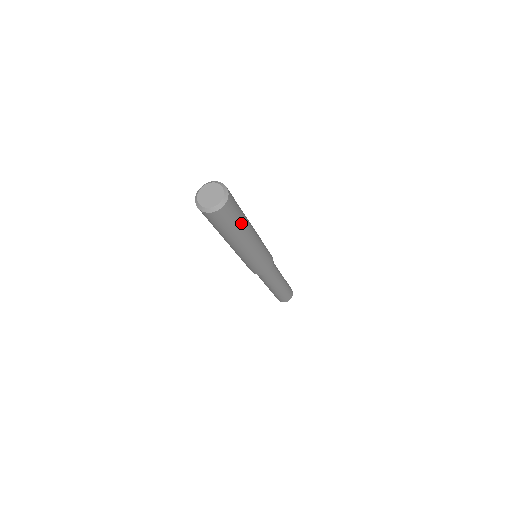
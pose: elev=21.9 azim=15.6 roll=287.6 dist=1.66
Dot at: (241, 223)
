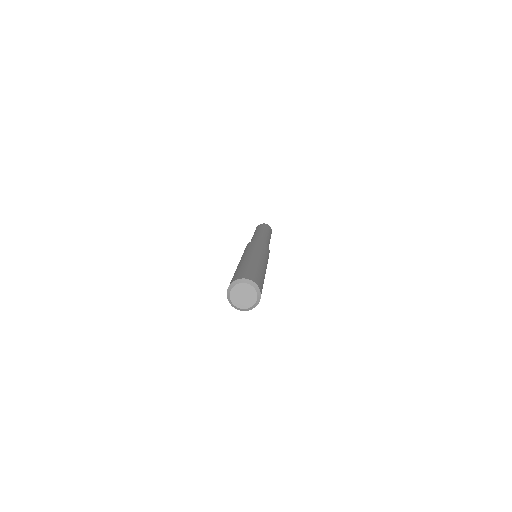
Dot at: occluded
